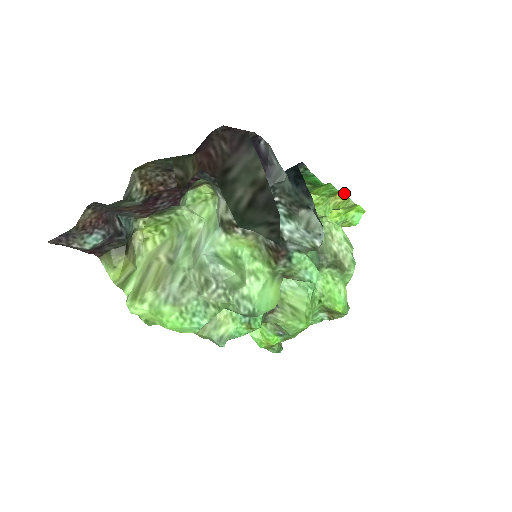
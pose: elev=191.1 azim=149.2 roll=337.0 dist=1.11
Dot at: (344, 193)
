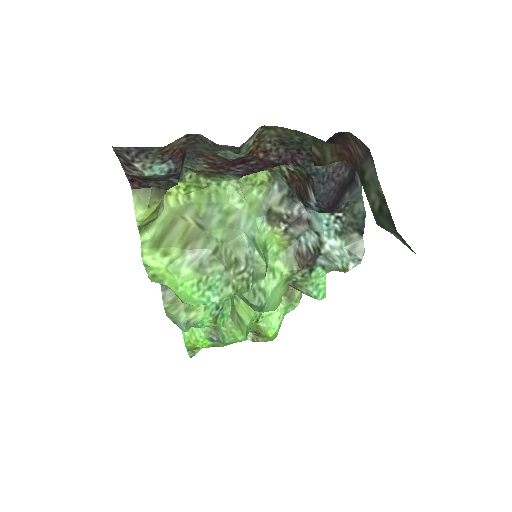
Dot at: occluded
